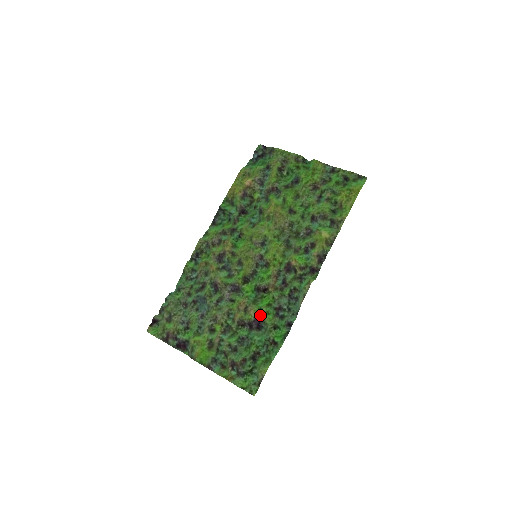
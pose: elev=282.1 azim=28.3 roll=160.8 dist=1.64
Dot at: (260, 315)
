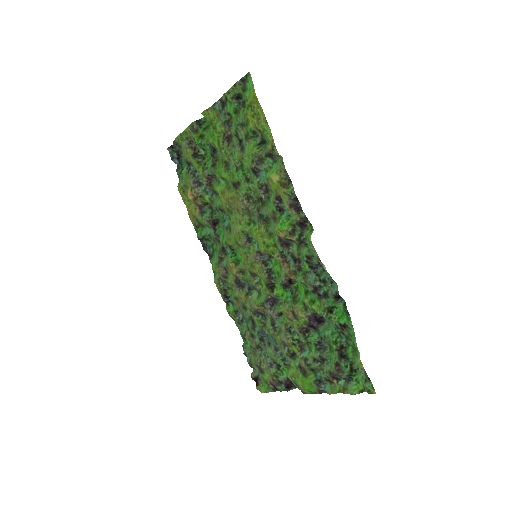
Dot at: (309, 310)
